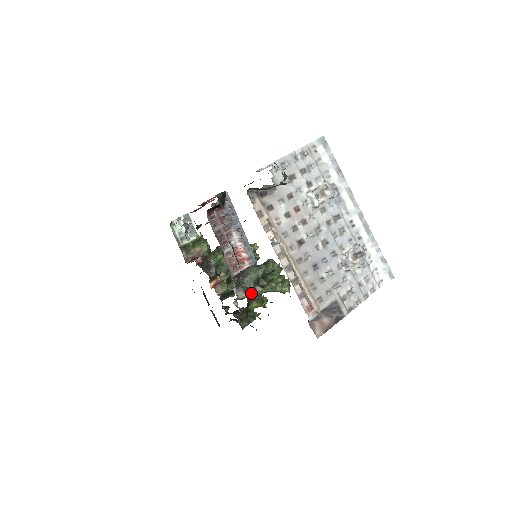
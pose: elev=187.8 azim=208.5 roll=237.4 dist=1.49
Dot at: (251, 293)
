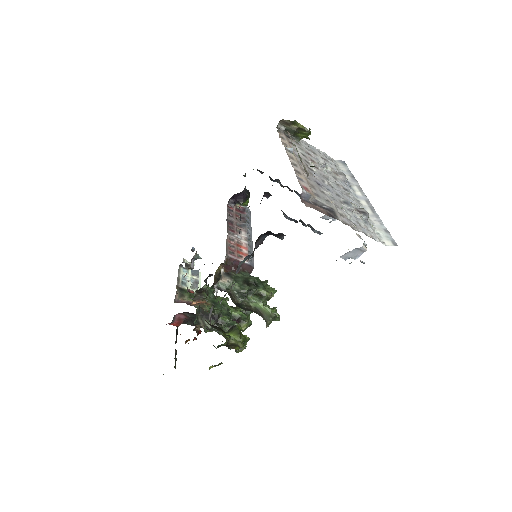
Dot at: (237, 286)
